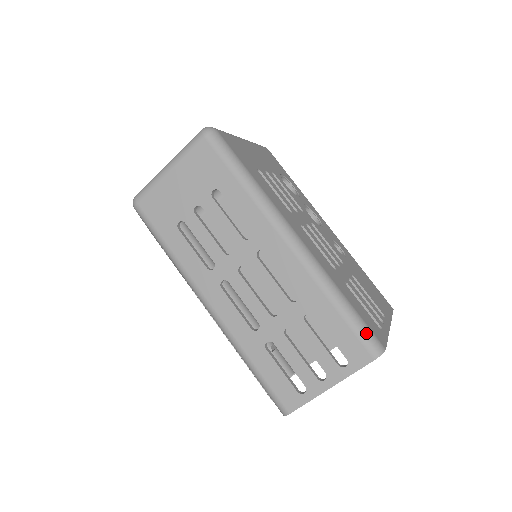
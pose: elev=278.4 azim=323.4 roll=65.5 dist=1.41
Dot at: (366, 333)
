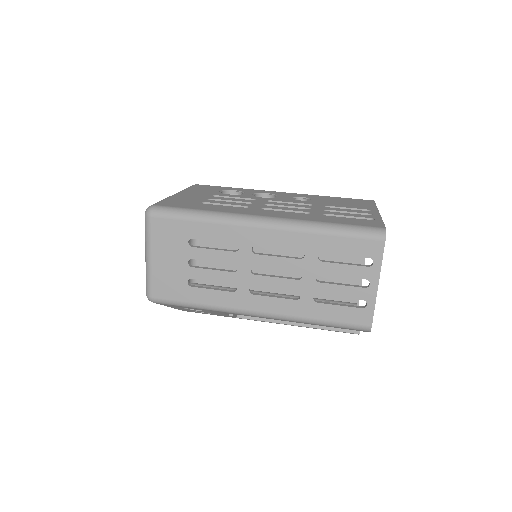
Dot at: (364, 231)
